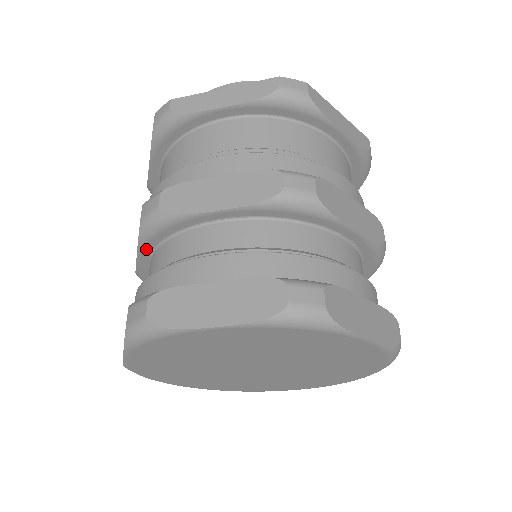
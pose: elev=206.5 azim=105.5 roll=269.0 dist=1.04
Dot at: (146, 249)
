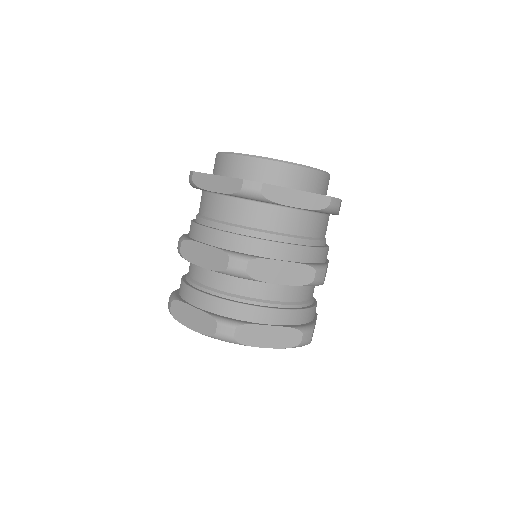
Dot at: occluded
